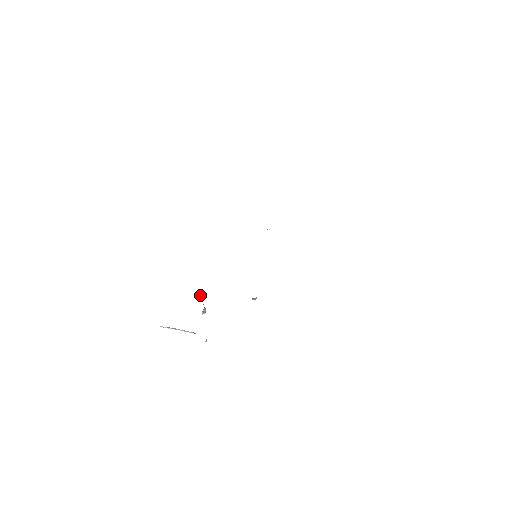
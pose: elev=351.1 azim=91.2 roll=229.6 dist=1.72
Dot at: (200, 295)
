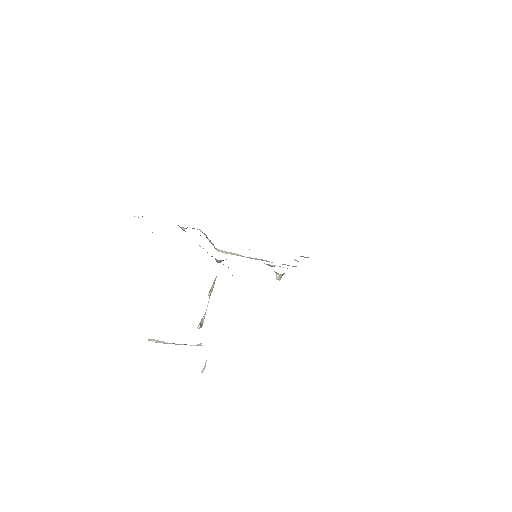
Dot at: (214, 281)
